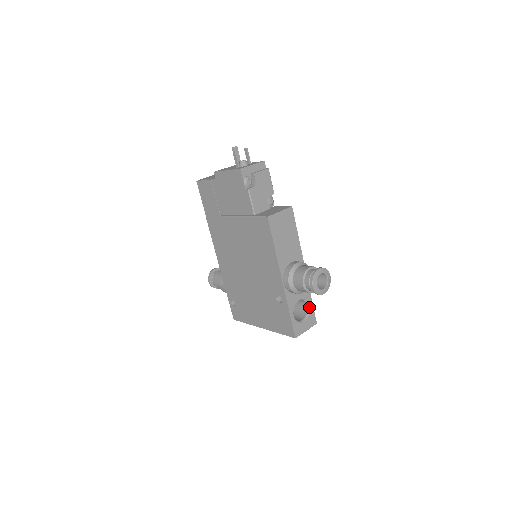
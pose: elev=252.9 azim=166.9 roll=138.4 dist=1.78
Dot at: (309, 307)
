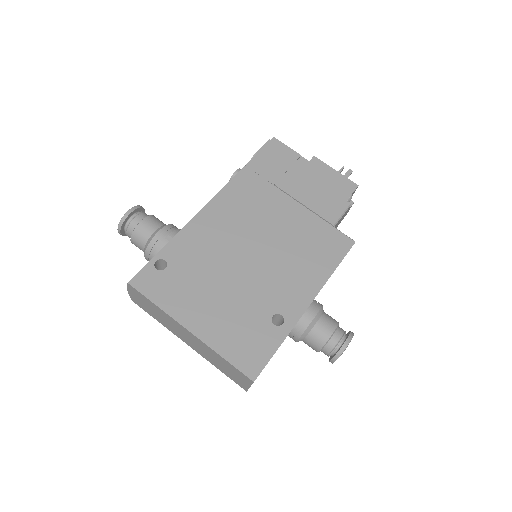
Dot at: occluded
